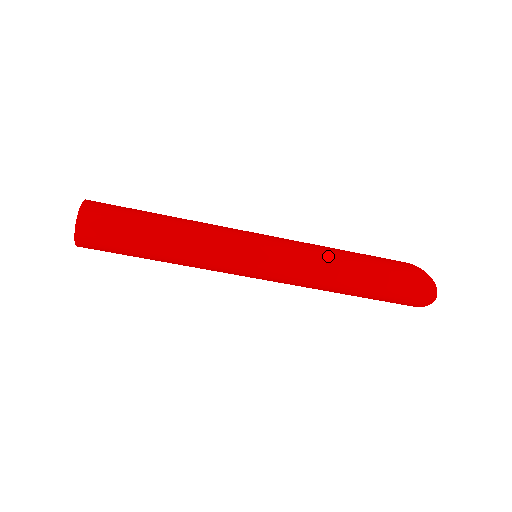
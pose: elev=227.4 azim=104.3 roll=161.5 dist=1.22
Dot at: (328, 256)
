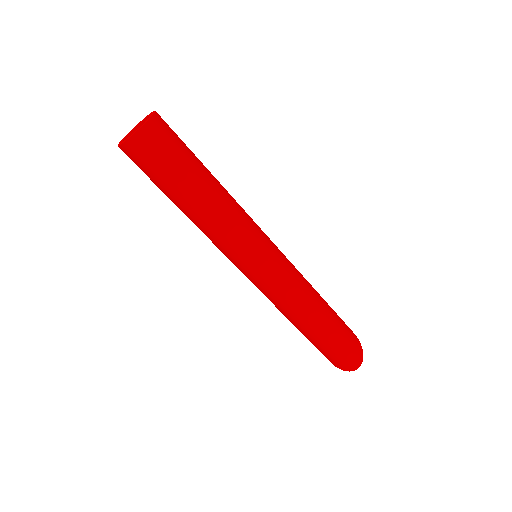
Dot at: (310, 291)
